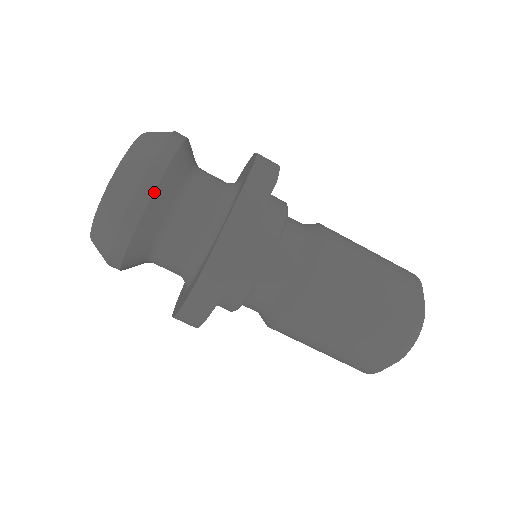
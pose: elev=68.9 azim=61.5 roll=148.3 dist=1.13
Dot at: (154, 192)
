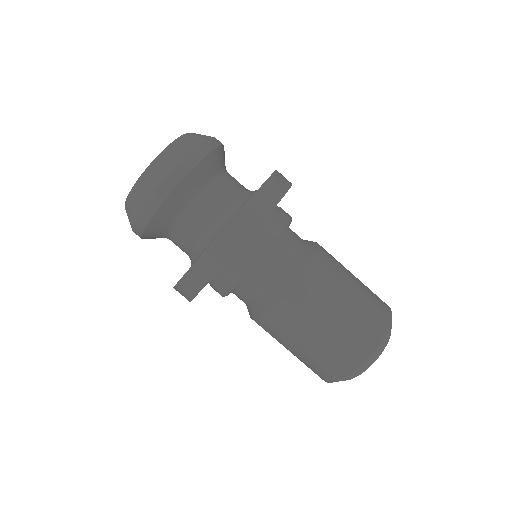
Dot at: (152, 217)
